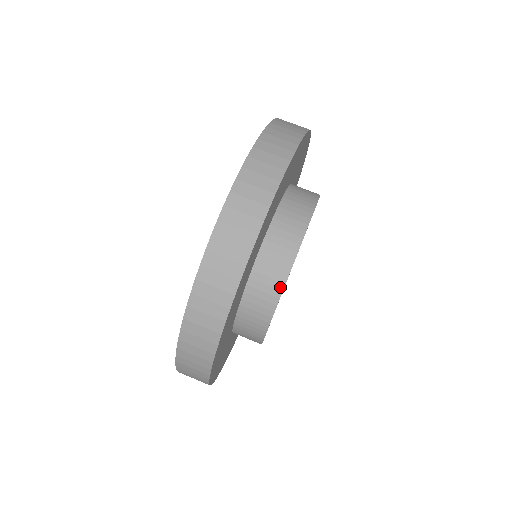
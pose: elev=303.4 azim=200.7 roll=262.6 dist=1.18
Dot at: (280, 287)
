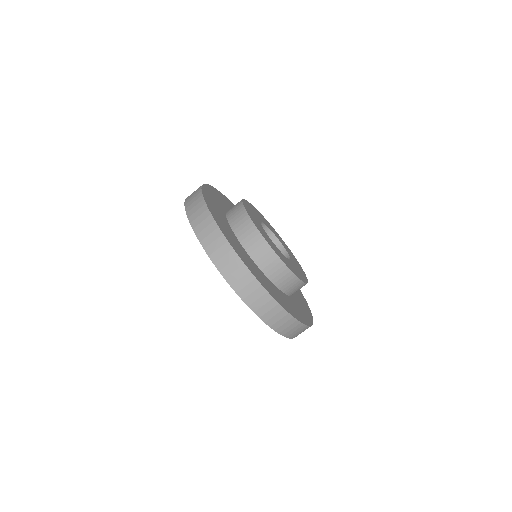
Dot at: (293, 276)
